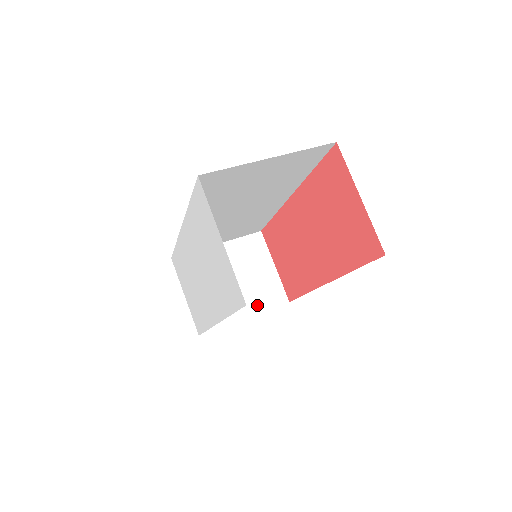
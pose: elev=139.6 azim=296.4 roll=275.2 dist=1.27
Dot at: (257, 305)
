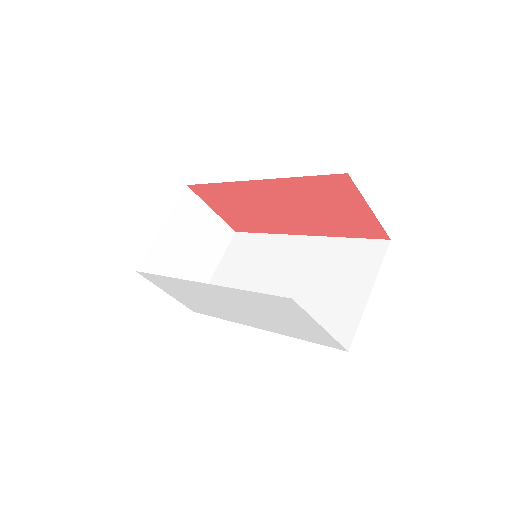
Dot at: (217, 254)
